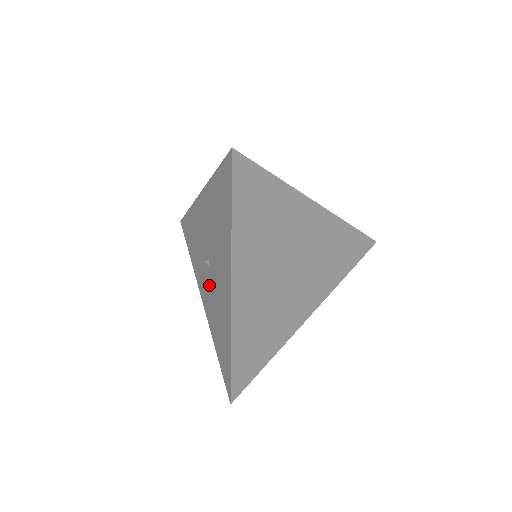
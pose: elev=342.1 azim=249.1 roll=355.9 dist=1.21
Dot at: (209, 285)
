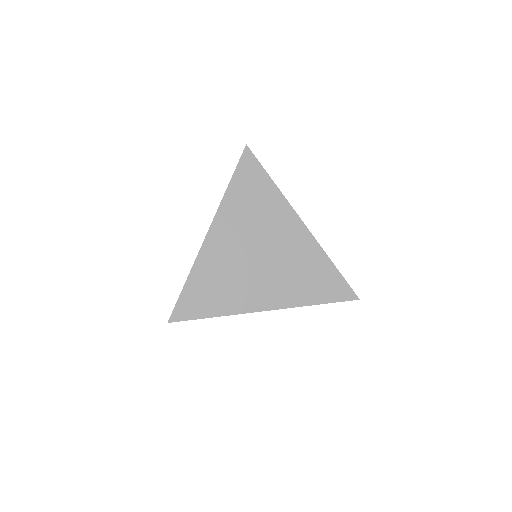
Dot at: occluded
